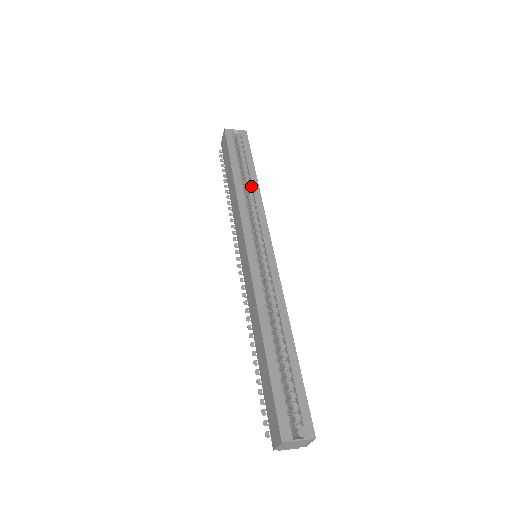
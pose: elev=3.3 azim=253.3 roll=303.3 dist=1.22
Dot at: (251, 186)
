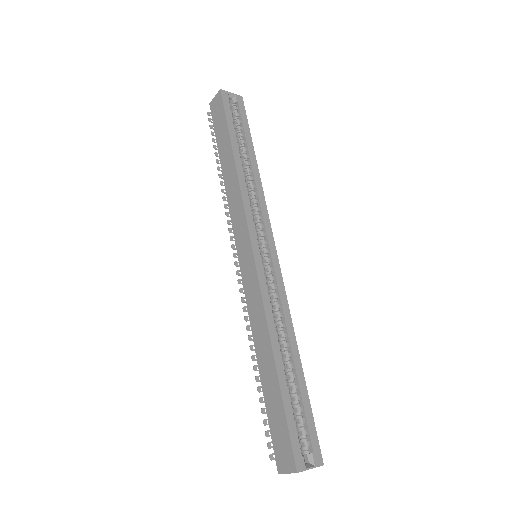
Dot at: (251, 170)
